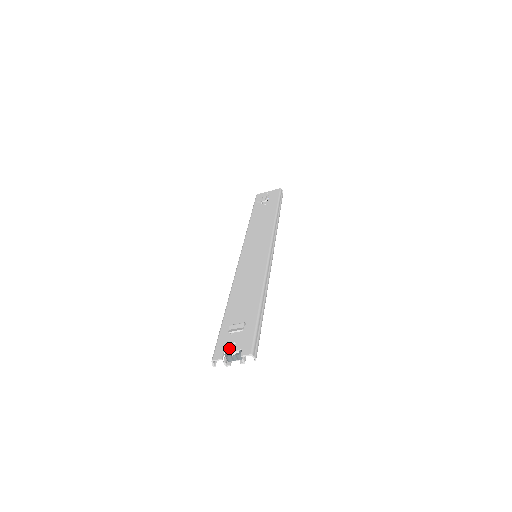
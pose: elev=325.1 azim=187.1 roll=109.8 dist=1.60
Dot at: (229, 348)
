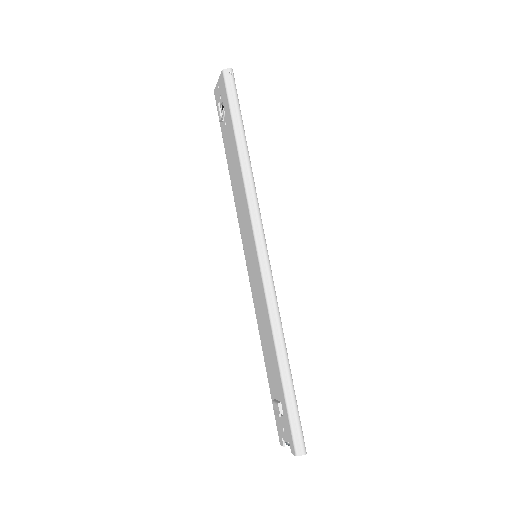
Dot at: (282, 435)
